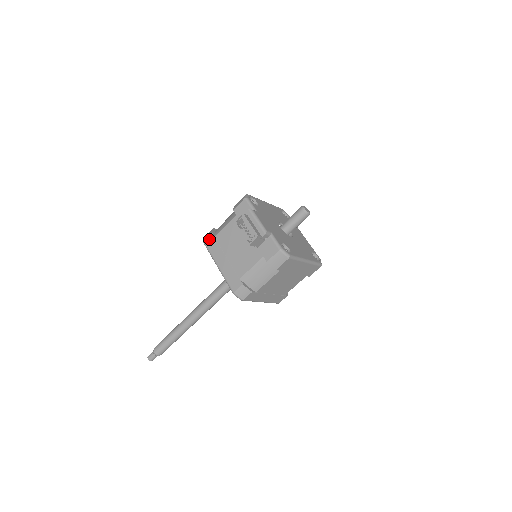
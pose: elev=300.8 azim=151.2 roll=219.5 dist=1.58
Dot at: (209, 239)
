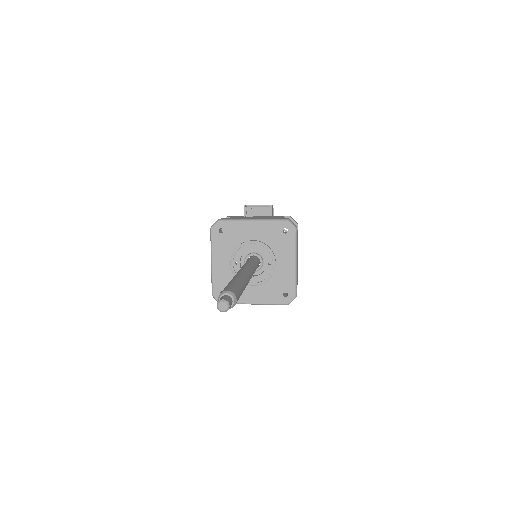
Dot at: (223, 218)
